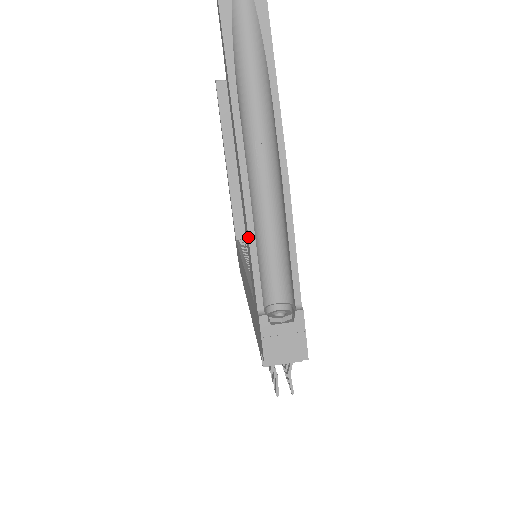
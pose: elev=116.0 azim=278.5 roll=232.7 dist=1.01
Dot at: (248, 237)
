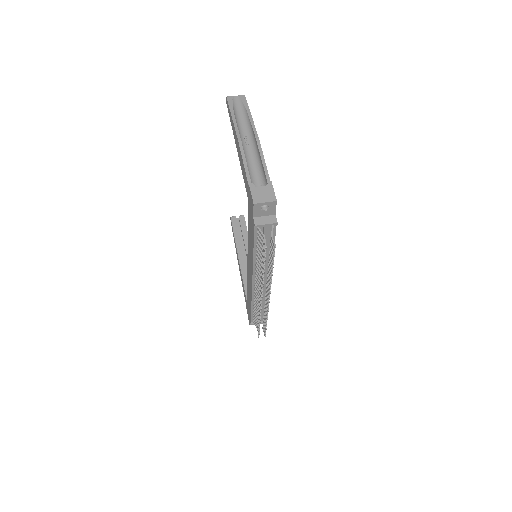
Dot at: (242, 158)
